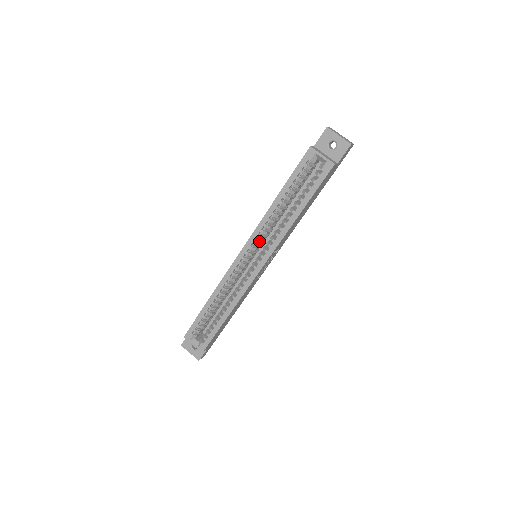
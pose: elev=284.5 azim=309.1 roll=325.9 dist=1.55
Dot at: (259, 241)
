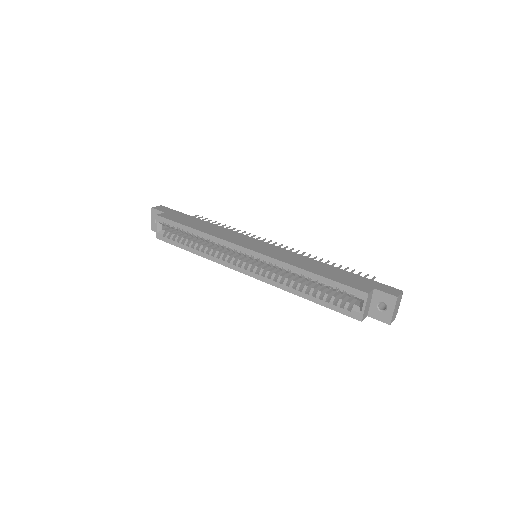
Dot at: occluded
